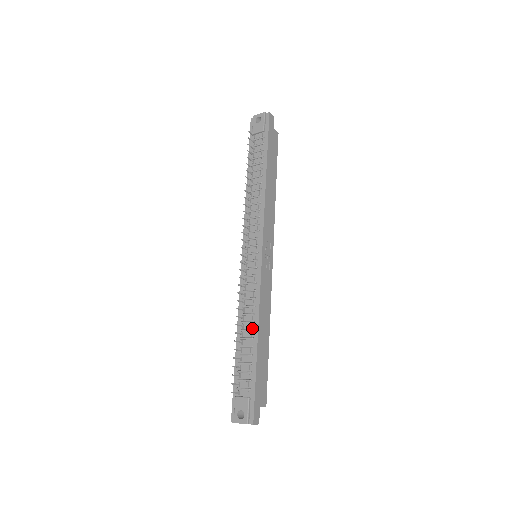
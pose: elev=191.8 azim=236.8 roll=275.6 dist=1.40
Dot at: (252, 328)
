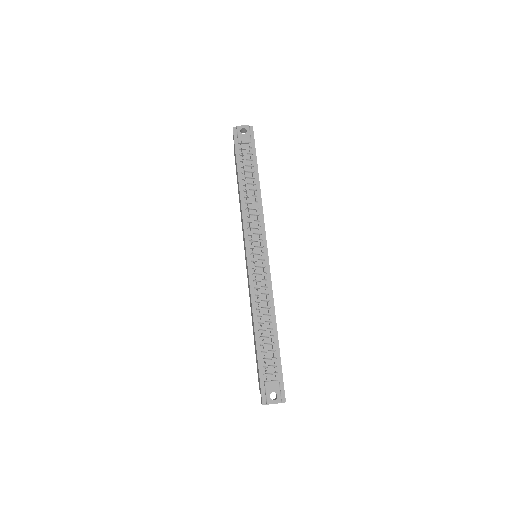
Dot at: (270, 320)
